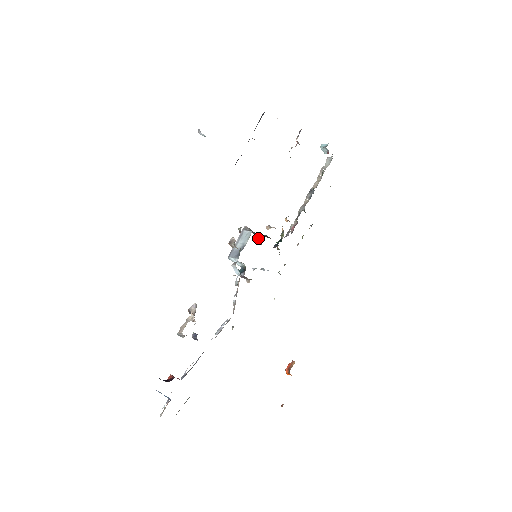
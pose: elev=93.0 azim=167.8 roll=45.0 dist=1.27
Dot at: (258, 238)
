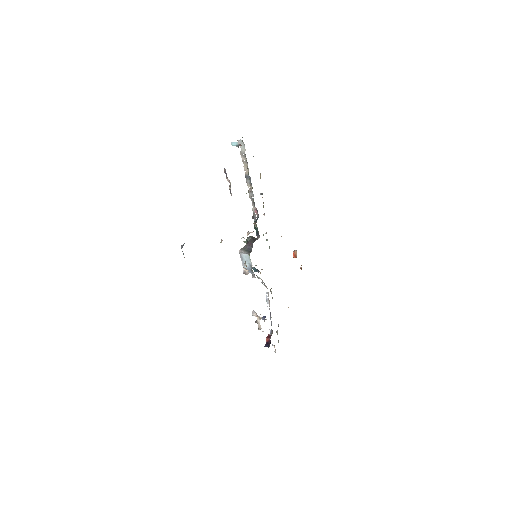
Dot at: (246, 242)
